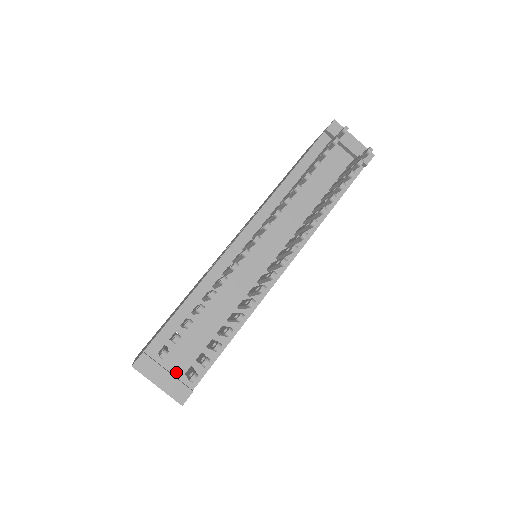
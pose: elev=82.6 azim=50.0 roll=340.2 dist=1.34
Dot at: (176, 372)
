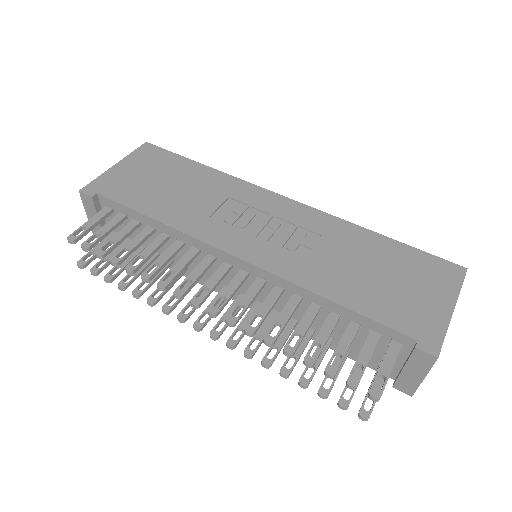
Dot at: occluded
